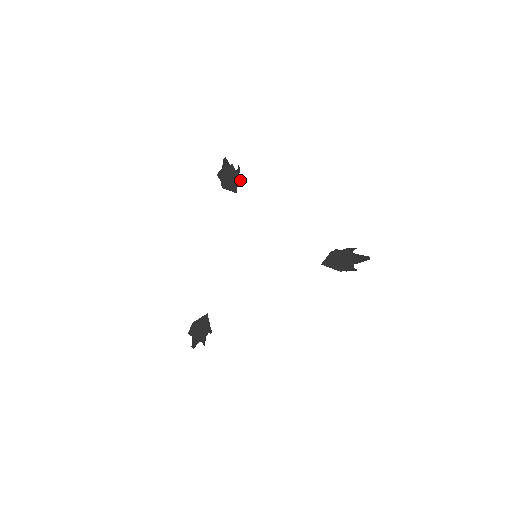
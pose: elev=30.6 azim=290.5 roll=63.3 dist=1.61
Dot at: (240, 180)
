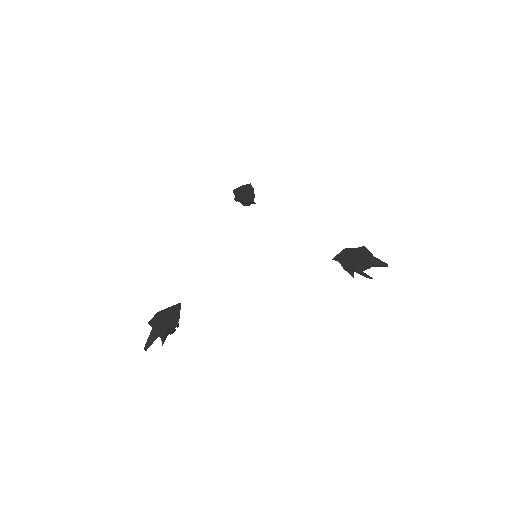
Dot at: occluded
